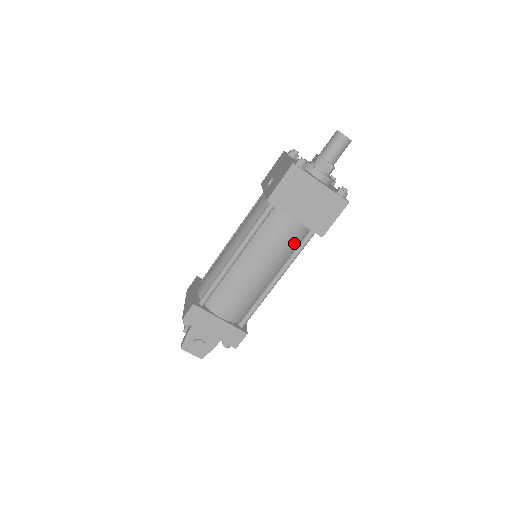
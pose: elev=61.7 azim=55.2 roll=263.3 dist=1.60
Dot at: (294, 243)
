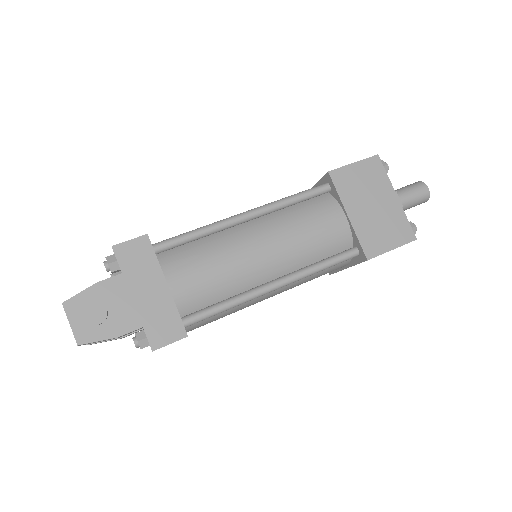
Dot at: (326, 250)
